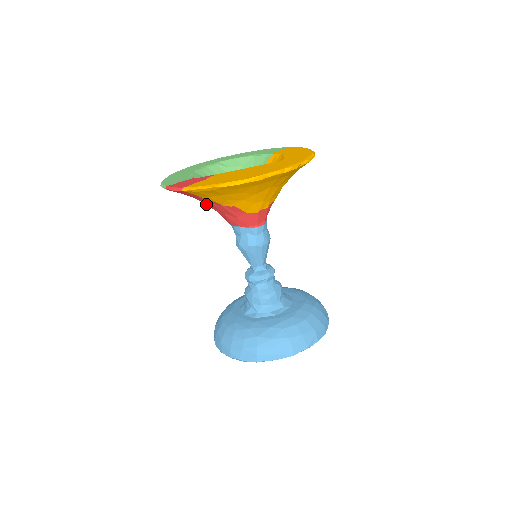
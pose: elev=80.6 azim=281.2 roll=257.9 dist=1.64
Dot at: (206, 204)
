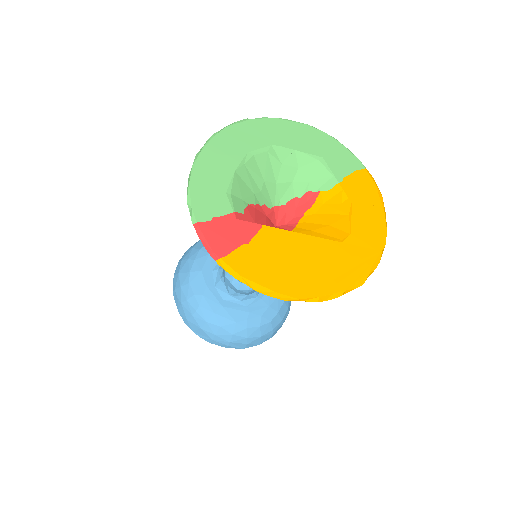
Dot at: occluded
